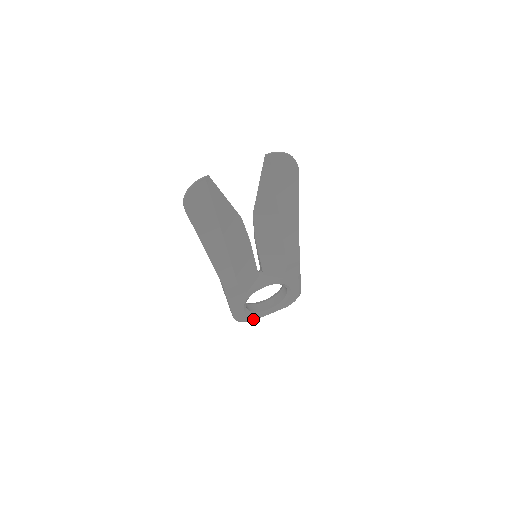
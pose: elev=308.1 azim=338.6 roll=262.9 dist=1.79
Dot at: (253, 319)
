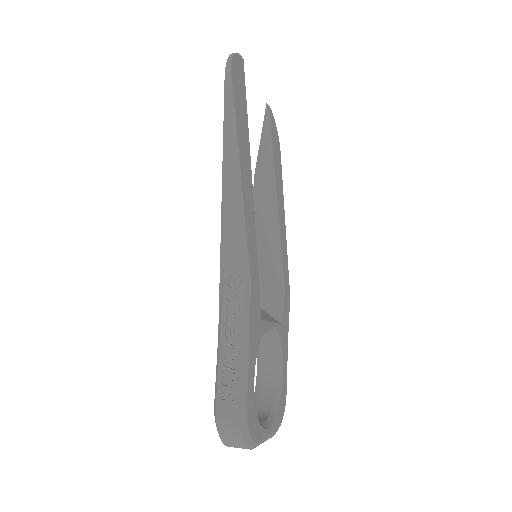
Dot at: (255, 436)
